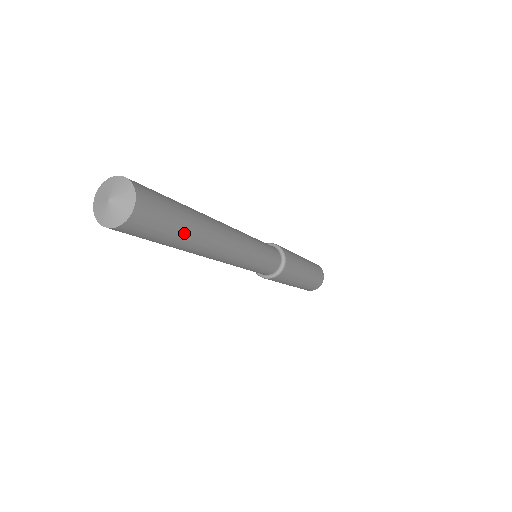
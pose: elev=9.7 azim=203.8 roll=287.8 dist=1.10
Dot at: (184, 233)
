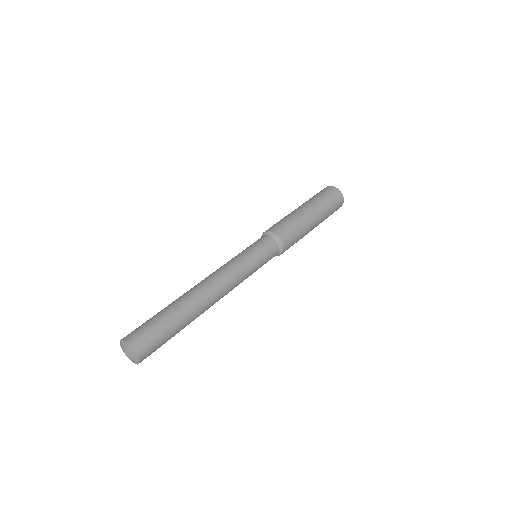
Dot at: occluded
